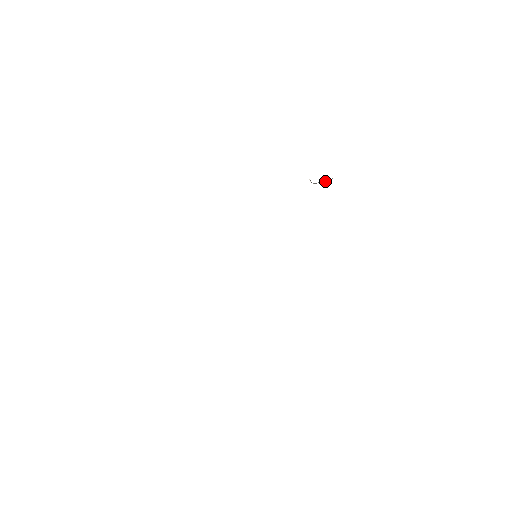
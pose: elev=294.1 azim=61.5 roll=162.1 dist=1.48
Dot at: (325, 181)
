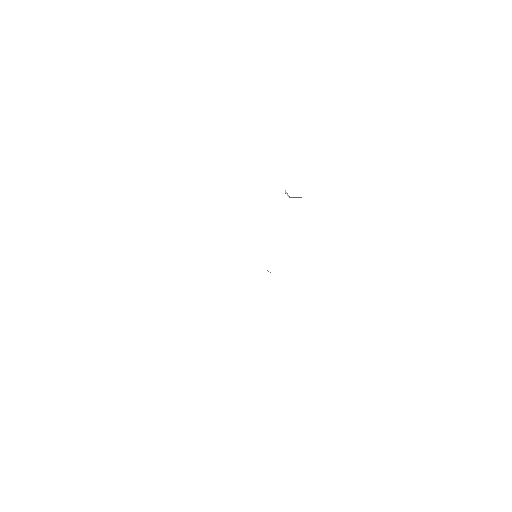
Dot at: (298, 197)
